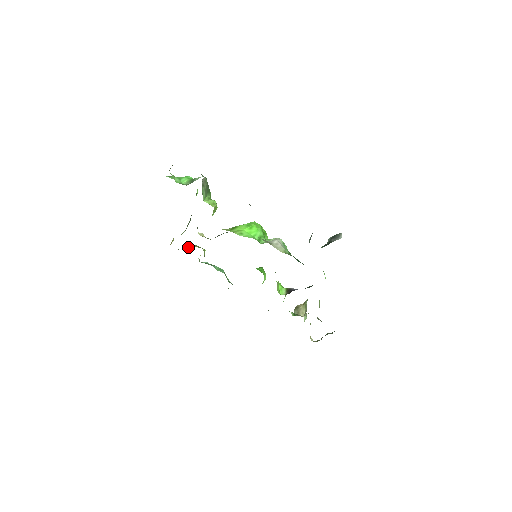
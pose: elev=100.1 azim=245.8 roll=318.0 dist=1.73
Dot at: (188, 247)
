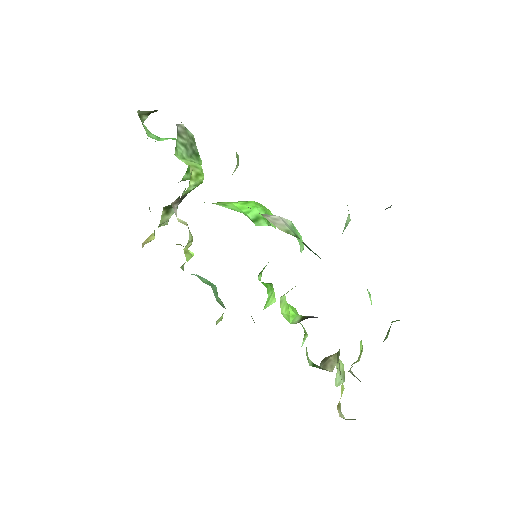
Dot at: occluded
